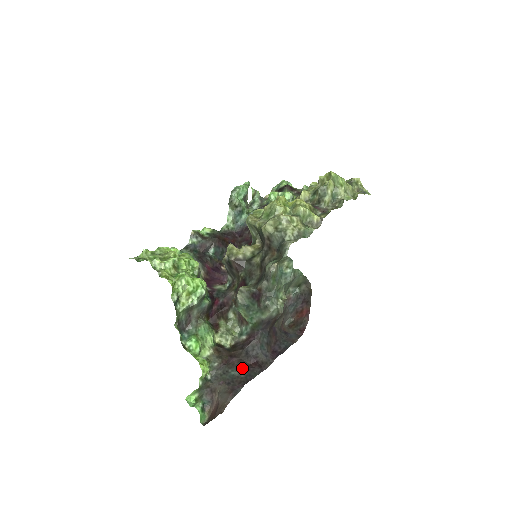
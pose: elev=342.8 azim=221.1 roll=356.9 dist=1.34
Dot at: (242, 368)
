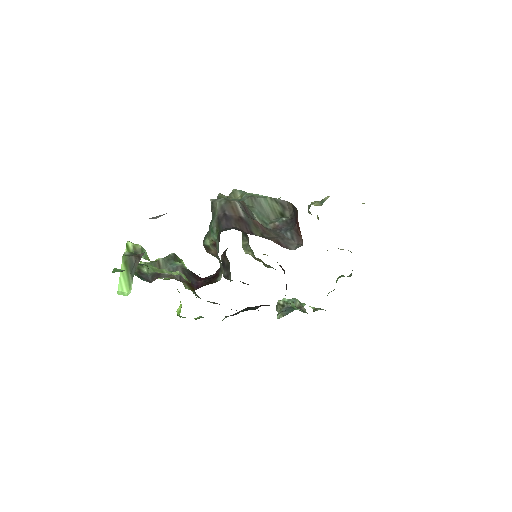
Dot at: occluded
